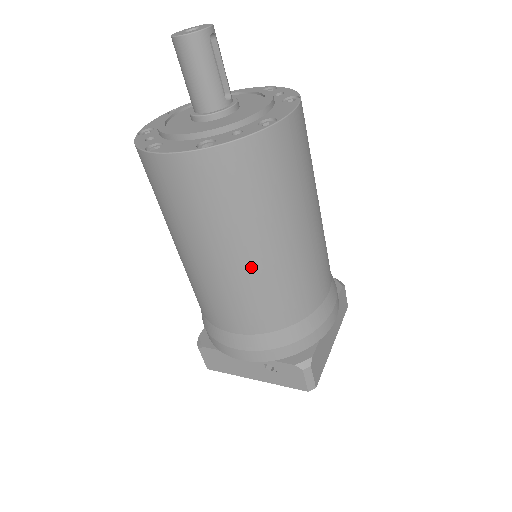
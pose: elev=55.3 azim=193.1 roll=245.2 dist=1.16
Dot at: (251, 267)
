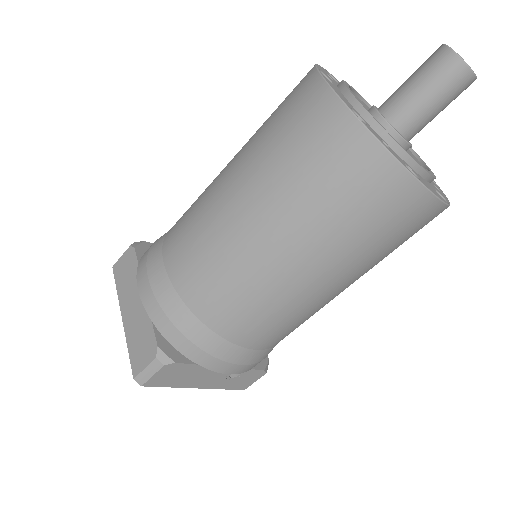
Dot at: occluded
